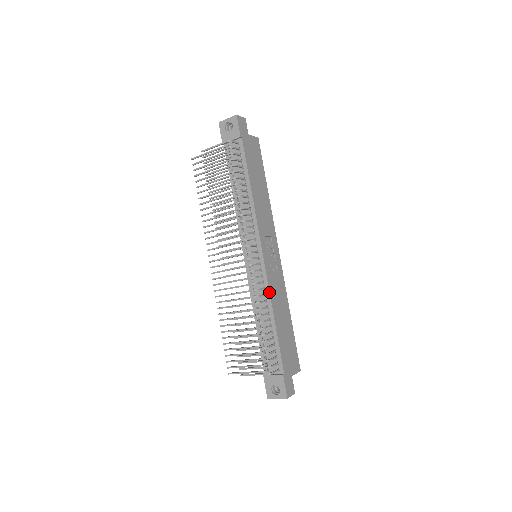
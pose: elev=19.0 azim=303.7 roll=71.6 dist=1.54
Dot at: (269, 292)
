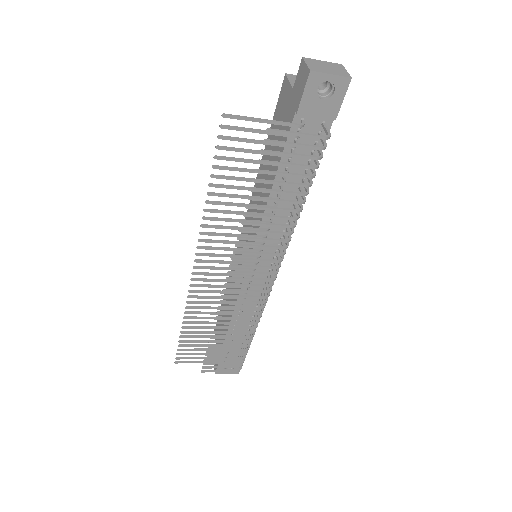
Dot at: occluded
